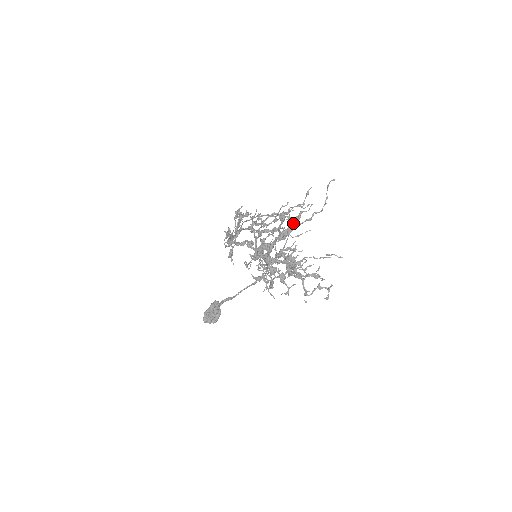
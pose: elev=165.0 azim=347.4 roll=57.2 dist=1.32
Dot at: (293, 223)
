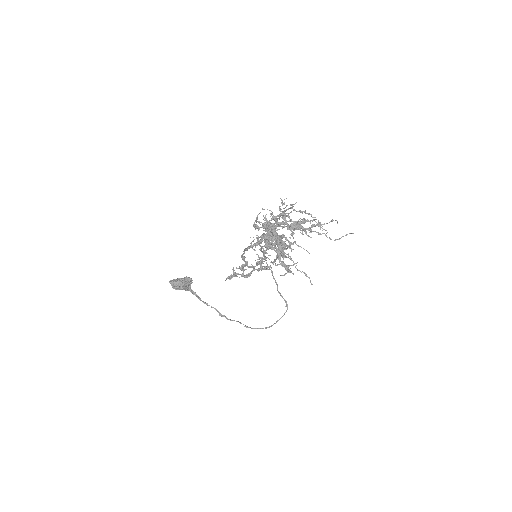
Dot at: occluded
